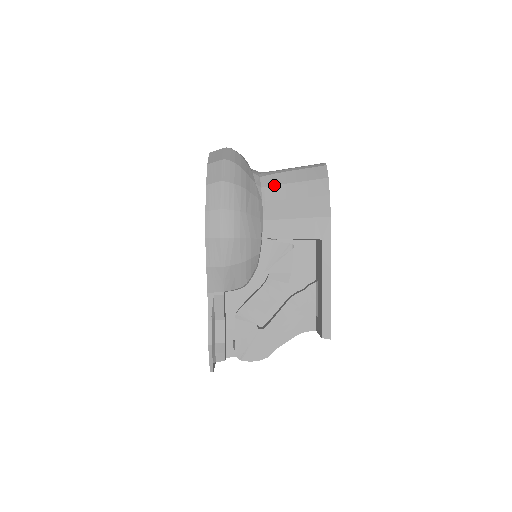
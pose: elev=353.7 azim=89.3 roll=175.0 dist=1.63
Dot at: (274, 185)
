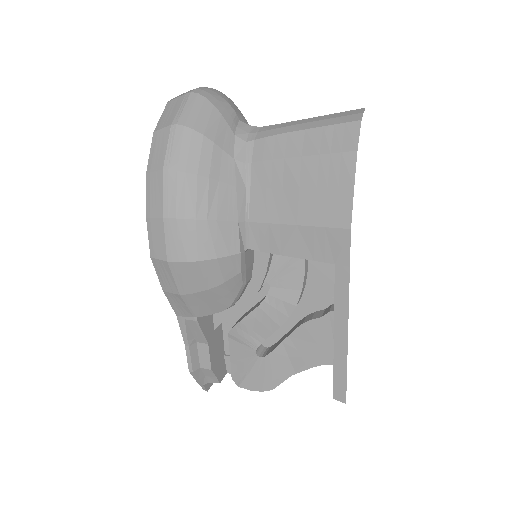
Dot at: (265, 160)
